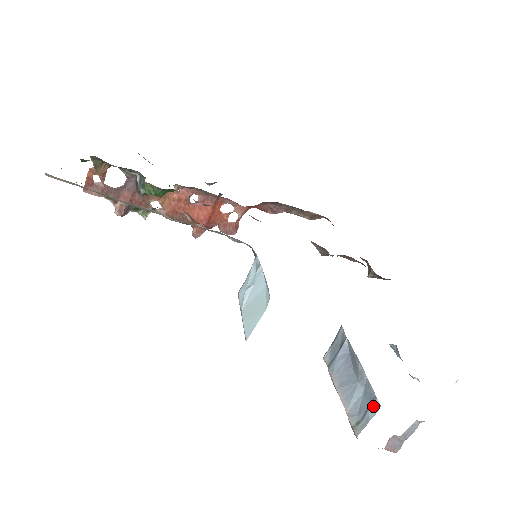
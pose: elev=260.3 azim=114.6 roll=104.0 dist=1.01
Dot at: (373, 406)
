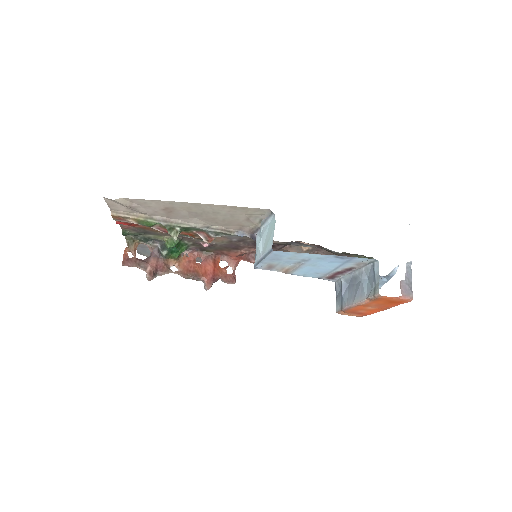
Dot at: (375, 268)
